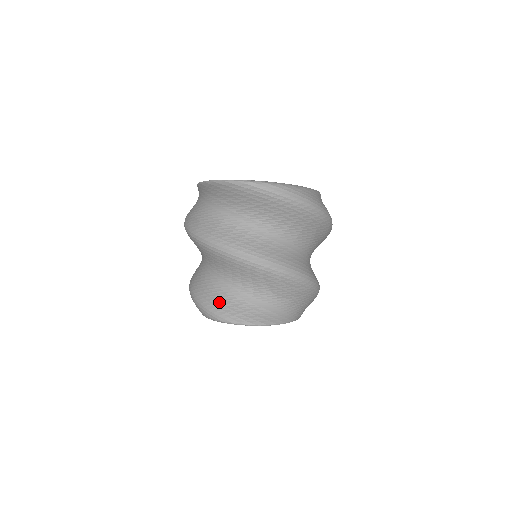
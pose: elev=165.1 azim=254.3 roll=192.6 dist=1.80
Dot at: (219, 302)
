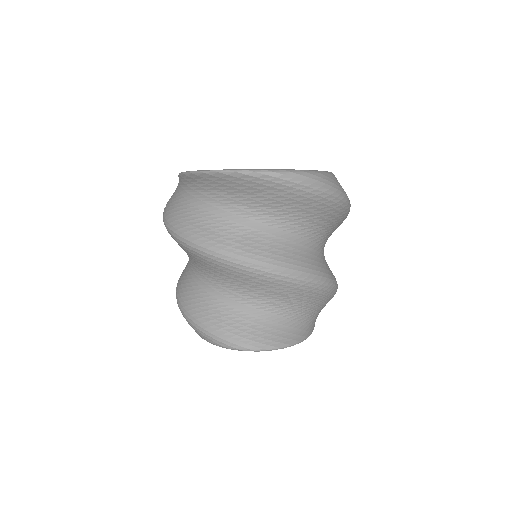
Dot at: (231, 325)
